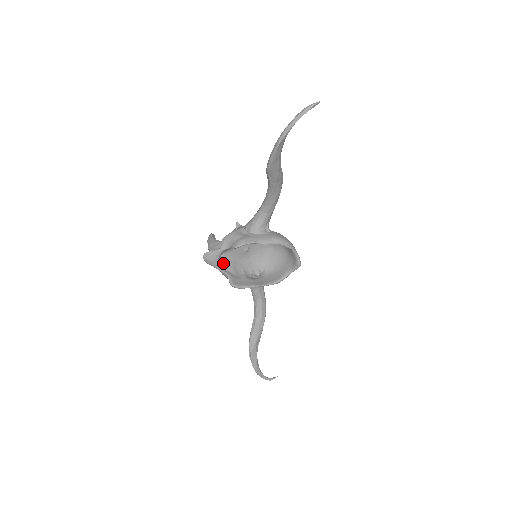
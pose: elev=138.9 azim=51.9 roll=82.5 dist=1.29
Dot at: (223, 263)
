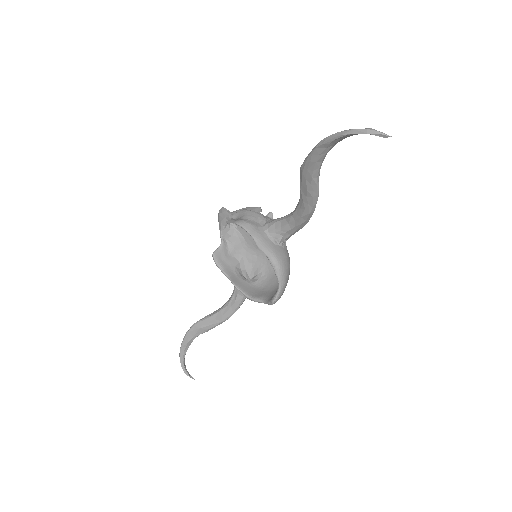
Dot at: (229, 232)
